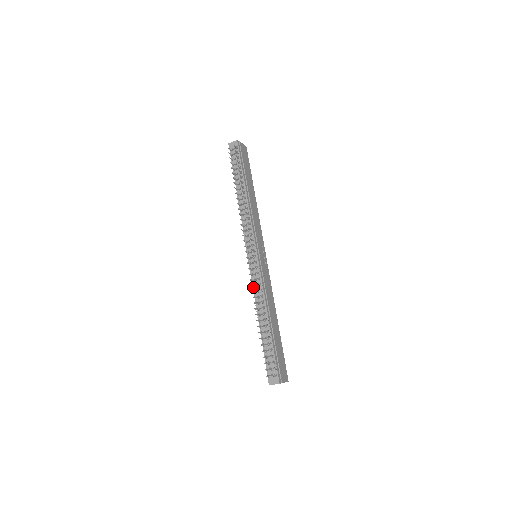
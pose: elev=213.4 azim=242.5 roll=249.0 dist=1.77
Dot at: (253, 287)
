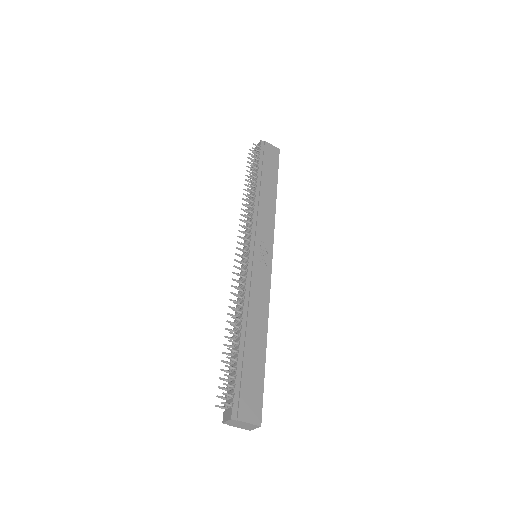
Dot at: occluded
